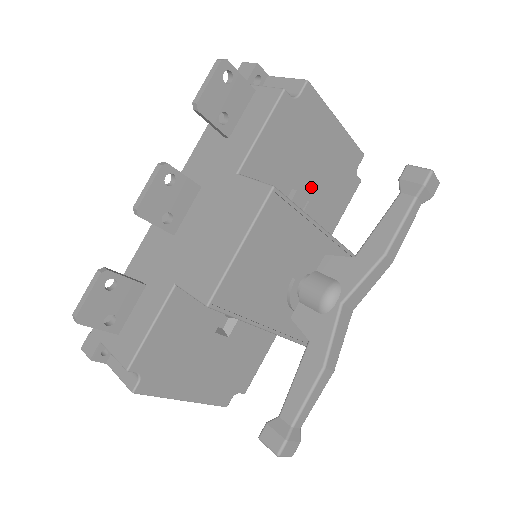
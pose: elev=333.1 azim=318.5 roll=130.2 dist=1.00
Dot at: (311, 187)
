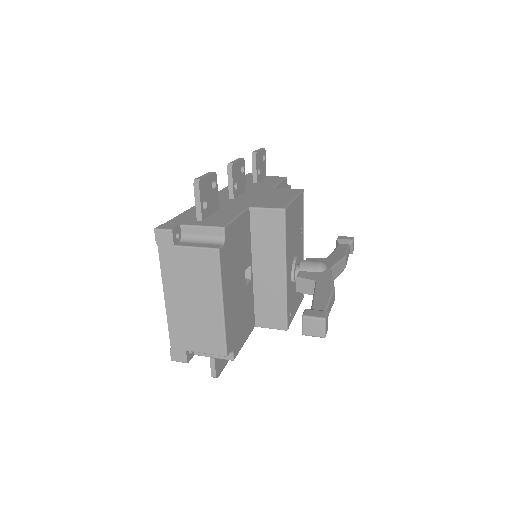
Dot at: occluded
